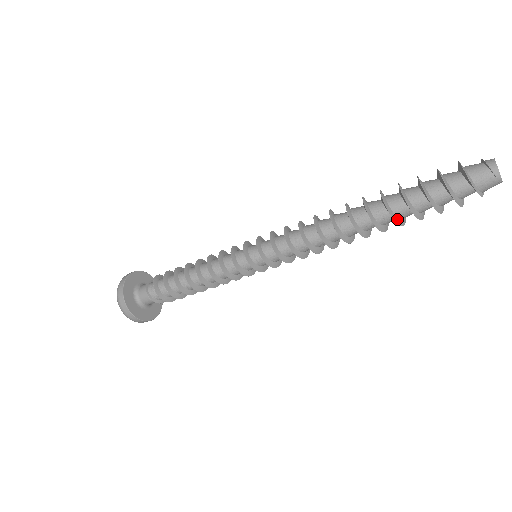
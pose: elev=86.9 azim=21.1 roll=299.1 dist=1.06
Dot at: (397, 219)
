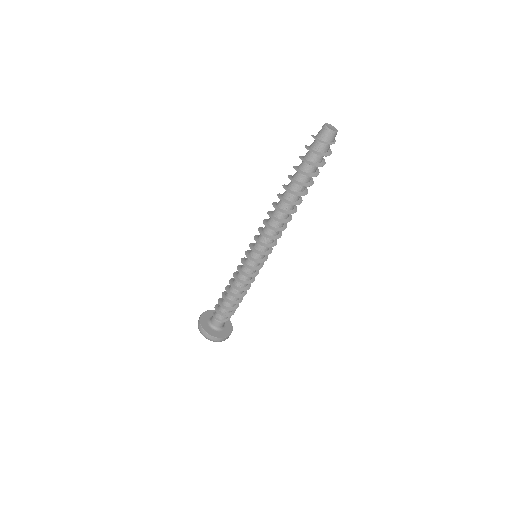
Dot at: (298, 182)
